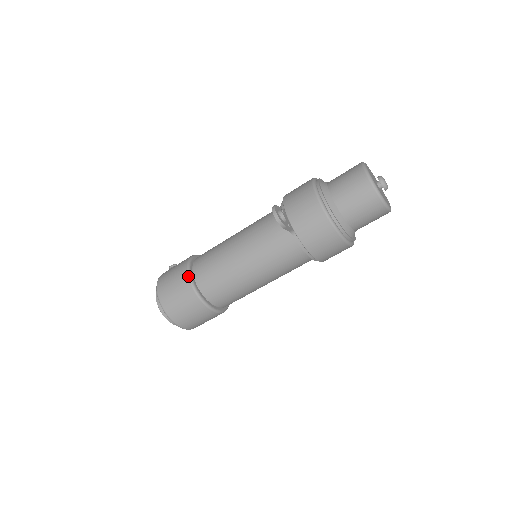
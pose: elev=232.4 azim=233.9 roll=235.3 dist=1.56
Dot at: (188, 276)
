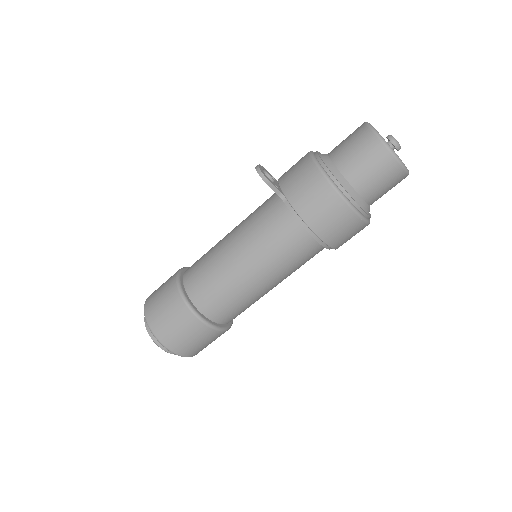
Dot at: (176, 275)
